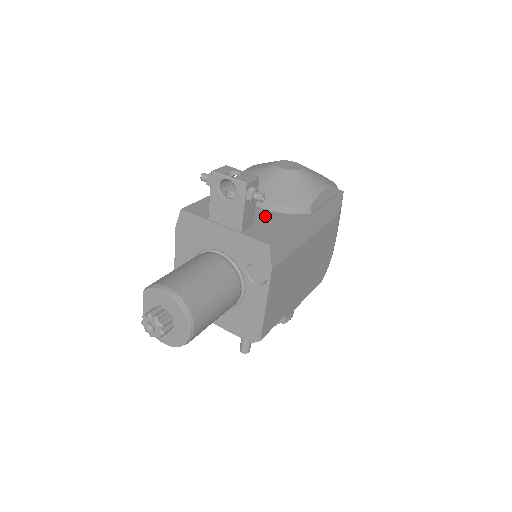
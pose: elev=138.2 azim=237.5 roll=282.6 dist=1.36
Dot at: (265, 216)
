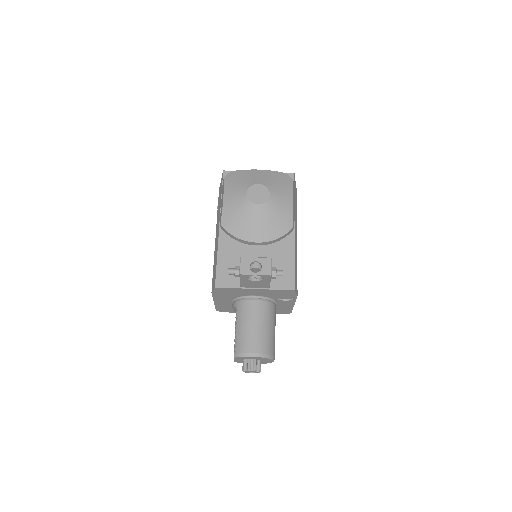
Dot at: (270, 255)
